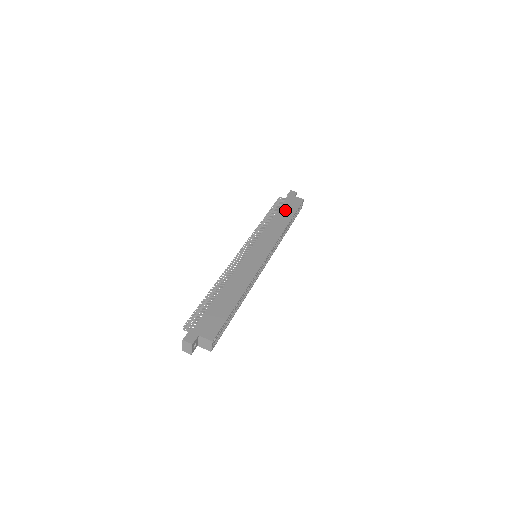
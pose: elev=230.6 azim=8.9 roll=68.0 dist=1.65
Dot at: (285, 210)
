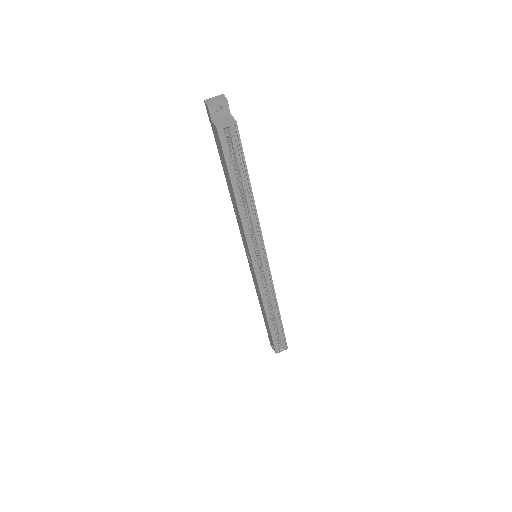
Dot at: occluded
